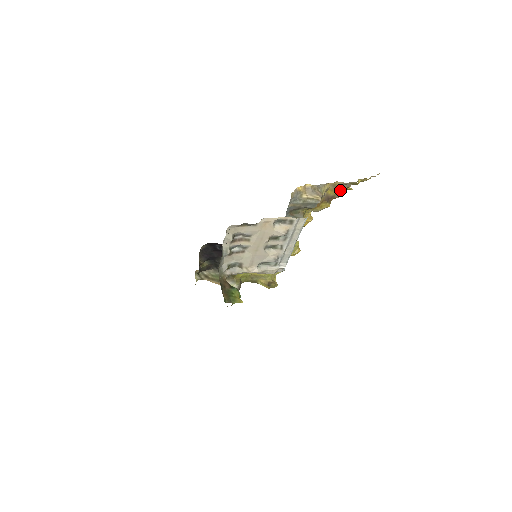
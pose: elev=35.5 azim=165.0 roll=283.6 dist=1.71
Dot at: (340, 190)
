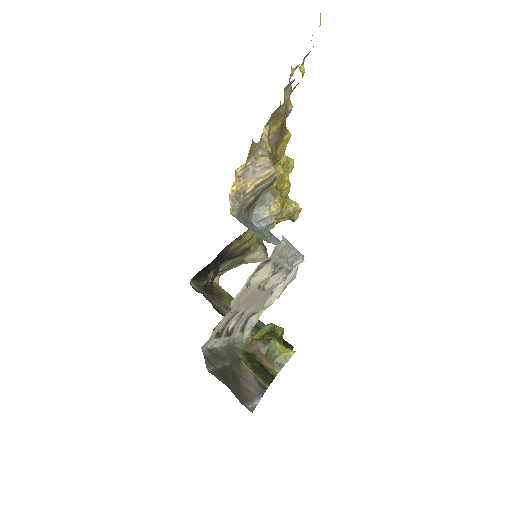
Dot at: (285, 101)
